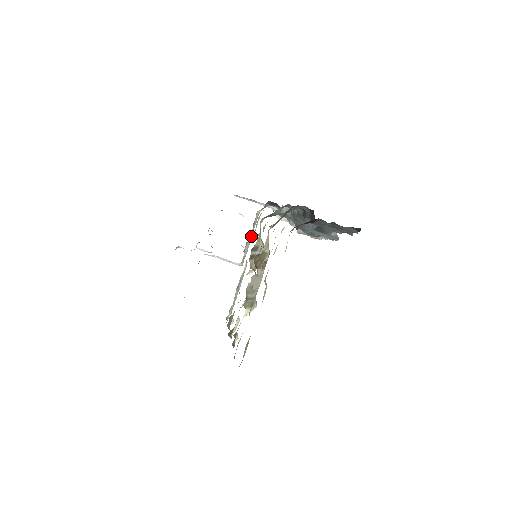
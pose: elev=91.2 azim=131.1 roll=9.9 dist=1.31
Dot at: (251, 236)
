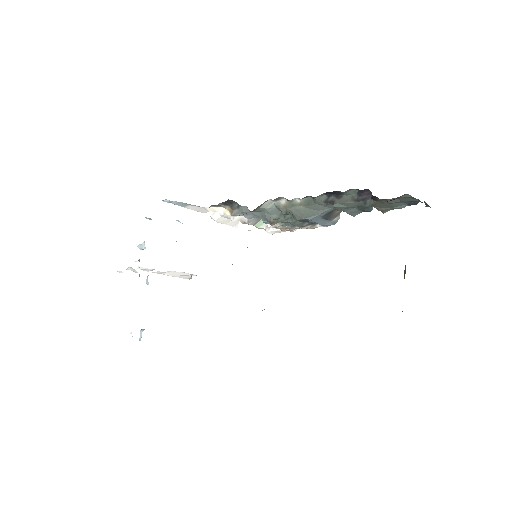
Dot at: occluded
